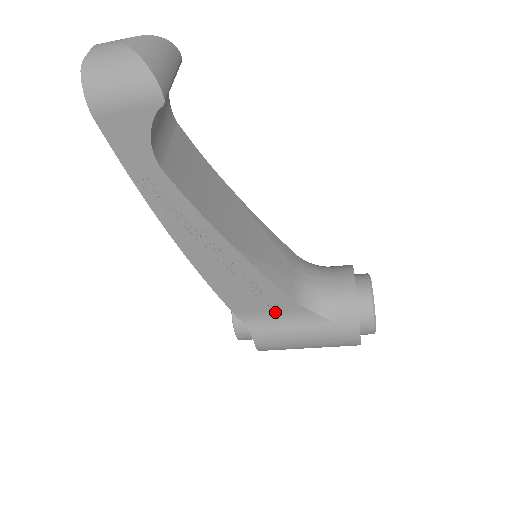
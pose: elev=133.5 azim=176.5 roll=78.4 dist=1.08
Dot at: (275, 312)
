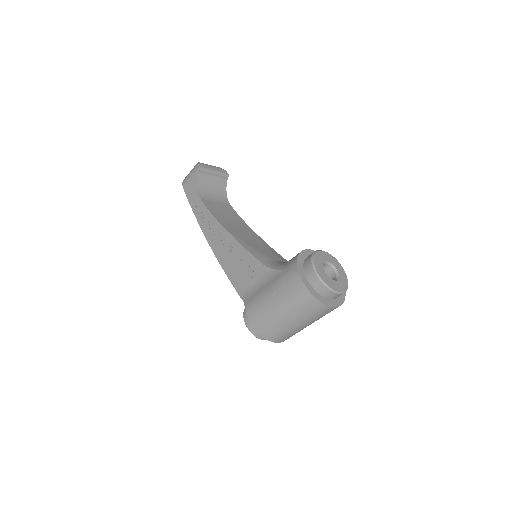
Dot at: (256, 281)
